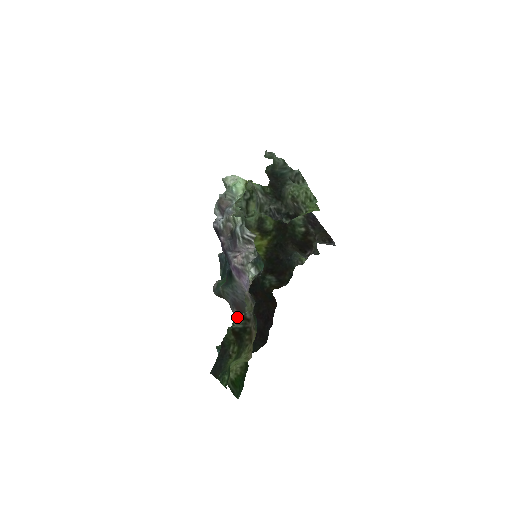
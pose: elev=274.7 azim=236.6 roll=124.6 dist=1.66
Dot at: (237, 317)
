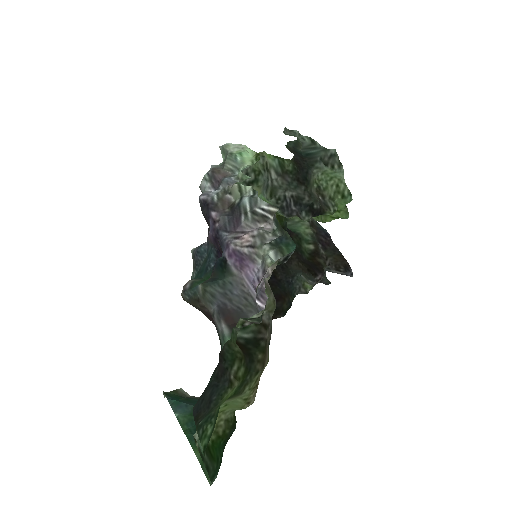
Dot at: occluded
